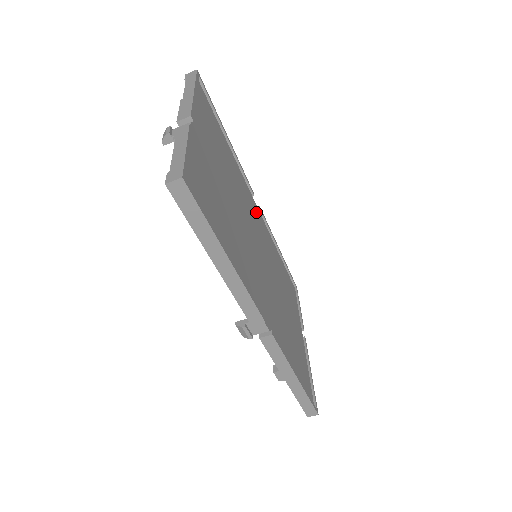
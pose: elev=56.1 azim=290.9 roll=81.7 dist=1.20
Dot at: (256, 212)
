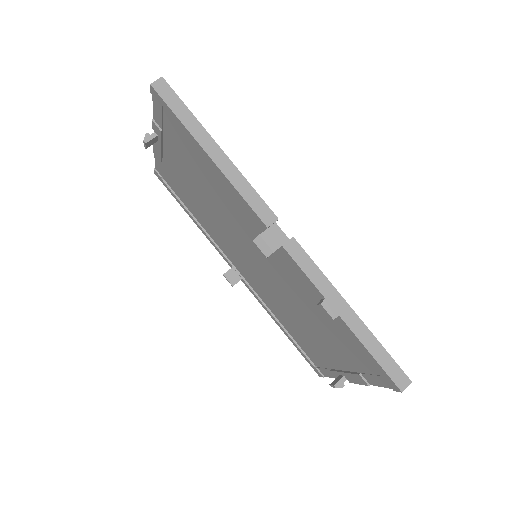
Dot at: occluded
